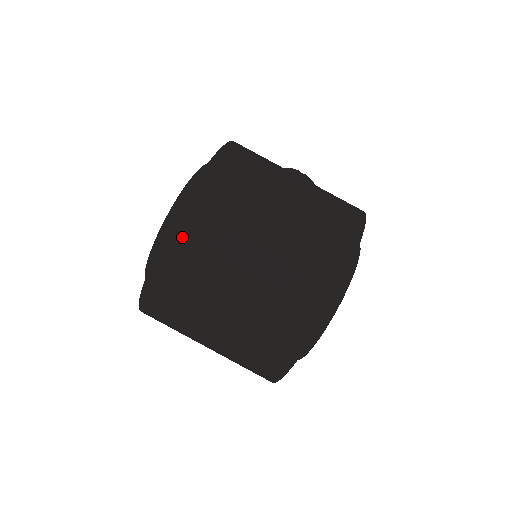
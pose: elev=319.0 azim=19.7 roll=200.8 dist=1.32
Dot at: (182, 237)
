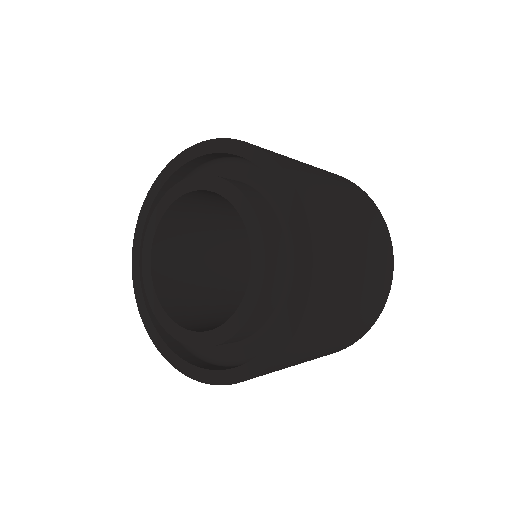
Dot at: (323, 258)
